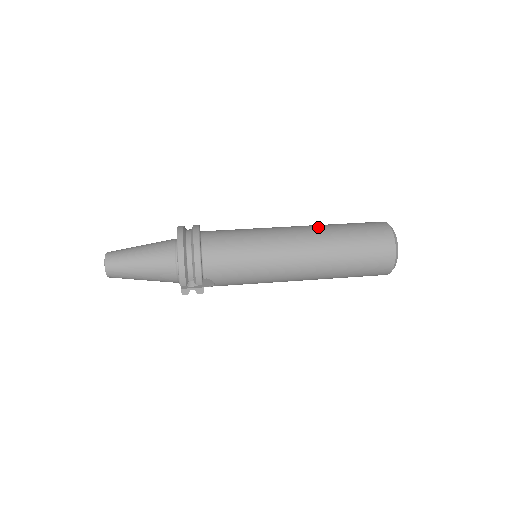
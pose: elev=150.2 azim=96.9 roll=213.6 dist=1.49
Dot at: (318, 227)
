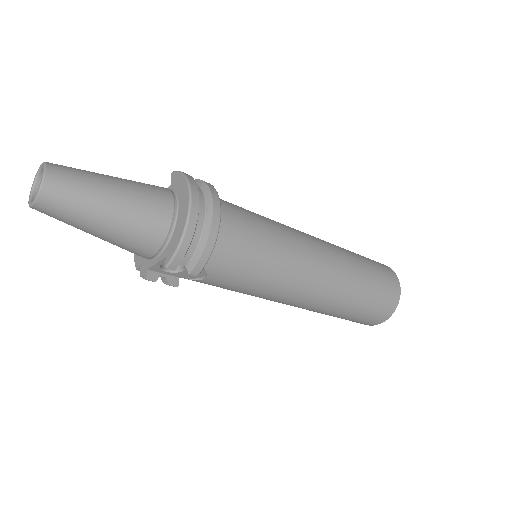
Dot at: (337, 247)
